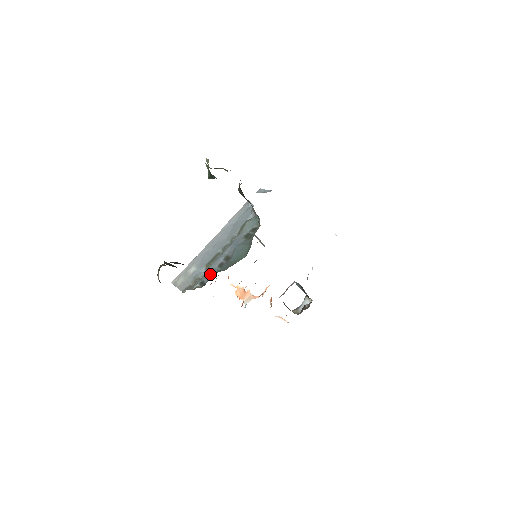
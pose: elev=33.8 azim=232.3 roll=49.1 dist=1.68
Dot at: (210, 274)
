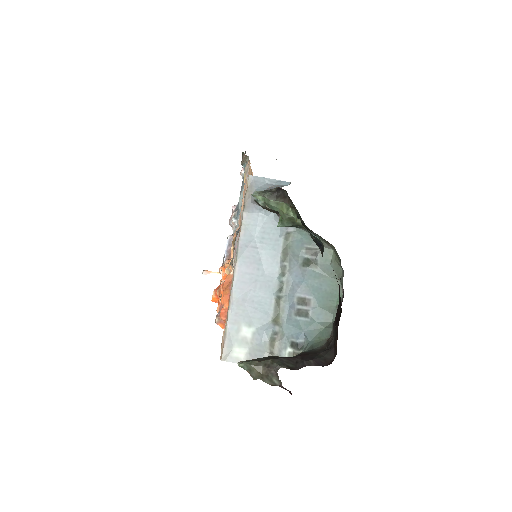
Dot at: (298, 331)
